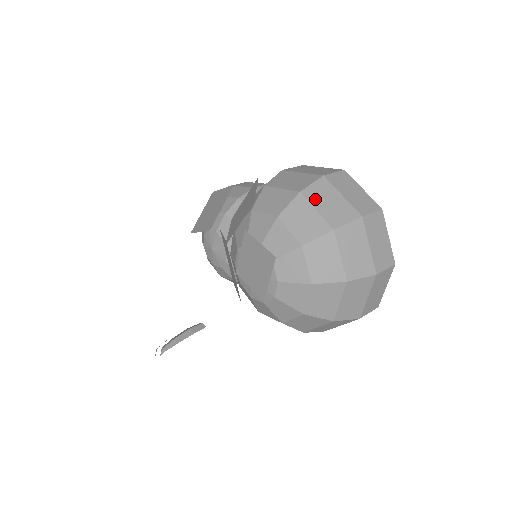
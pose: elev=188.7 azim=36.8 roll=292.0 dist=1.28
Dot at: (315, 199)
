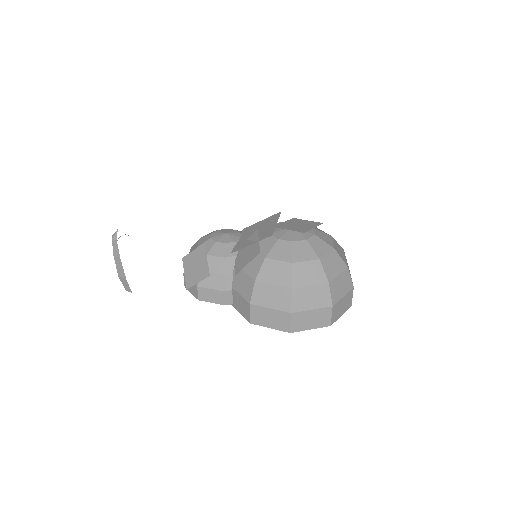
Dot at: occluded
